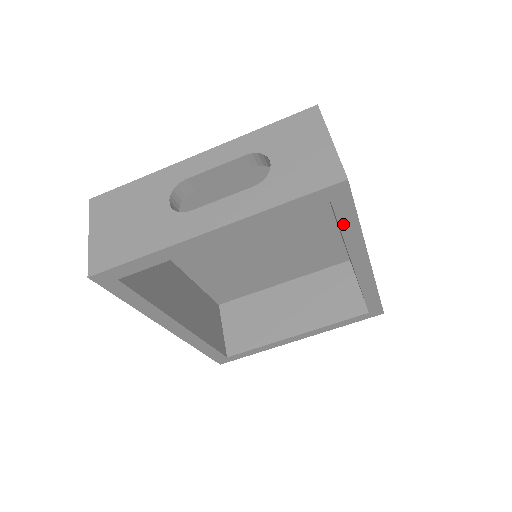
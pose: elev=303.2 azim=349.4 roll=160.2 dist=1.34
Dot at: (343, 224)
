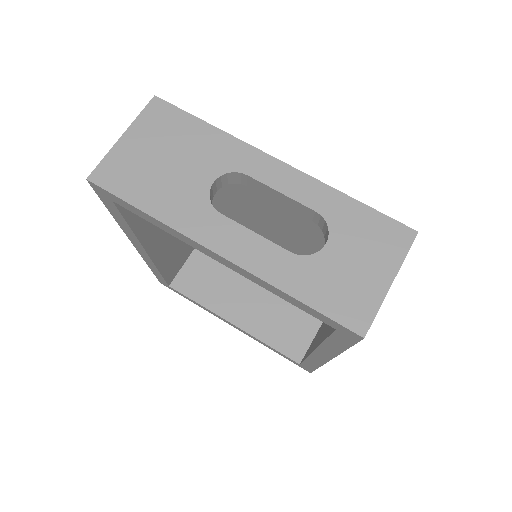
Dot at: (332, 340)
